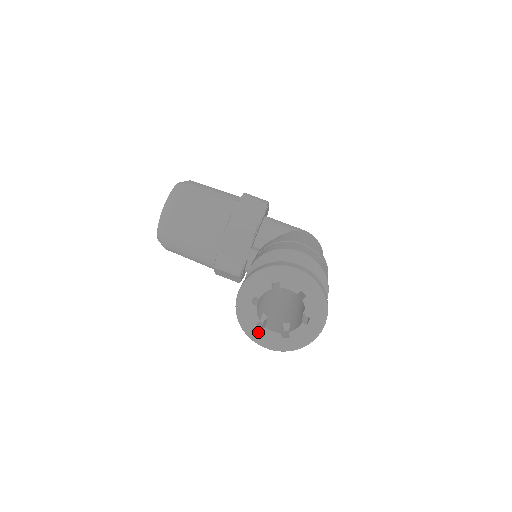
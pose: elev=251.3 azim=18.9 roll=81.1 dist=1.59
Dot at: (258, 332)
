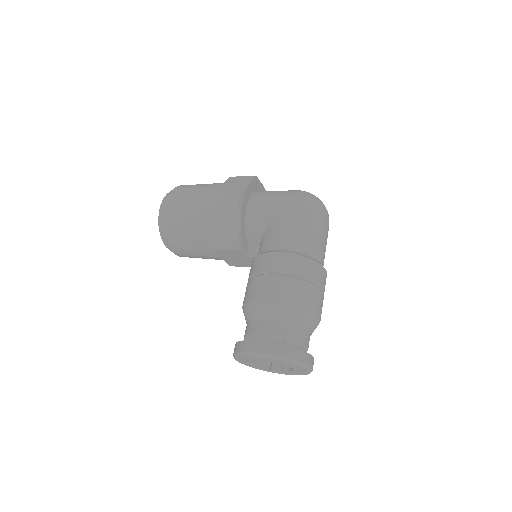
Dot at: (269, 370)
